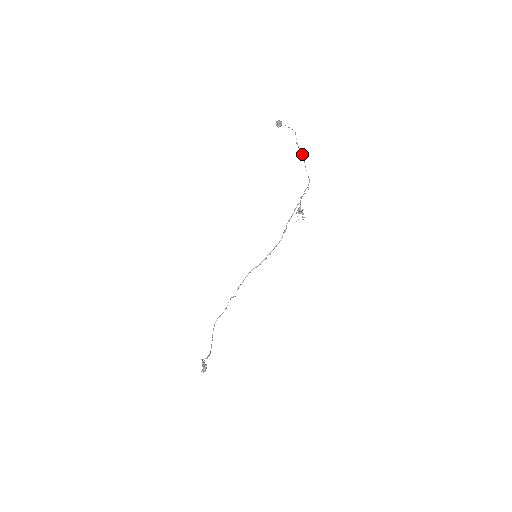
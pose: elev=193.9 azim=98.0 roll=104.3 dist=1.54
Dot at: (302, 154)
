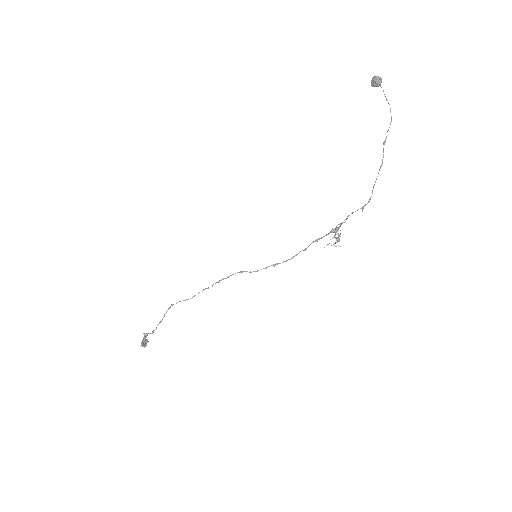
Dot at: (382, 162)
